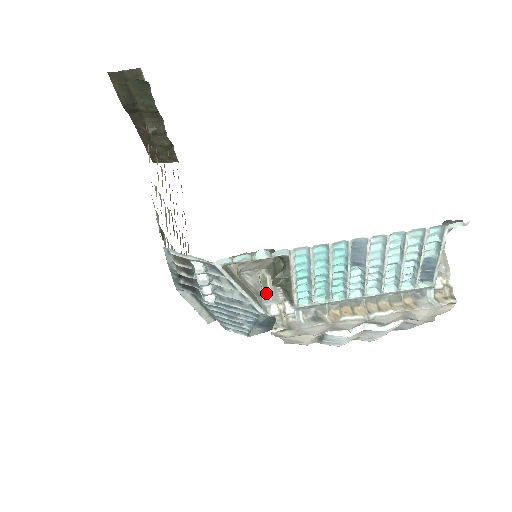
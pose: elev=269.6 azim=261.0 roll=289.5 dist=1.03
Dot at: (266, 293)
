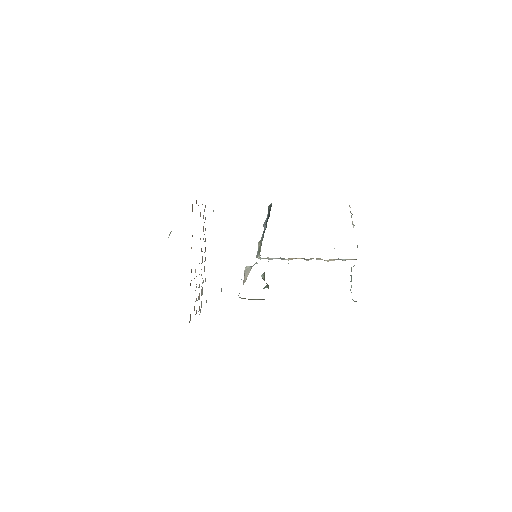
Dot at: occluded
